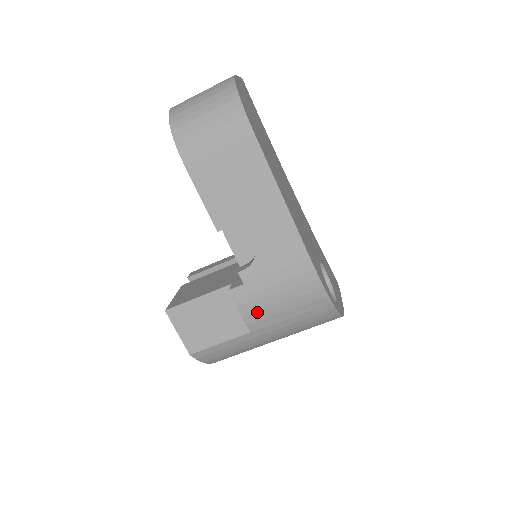
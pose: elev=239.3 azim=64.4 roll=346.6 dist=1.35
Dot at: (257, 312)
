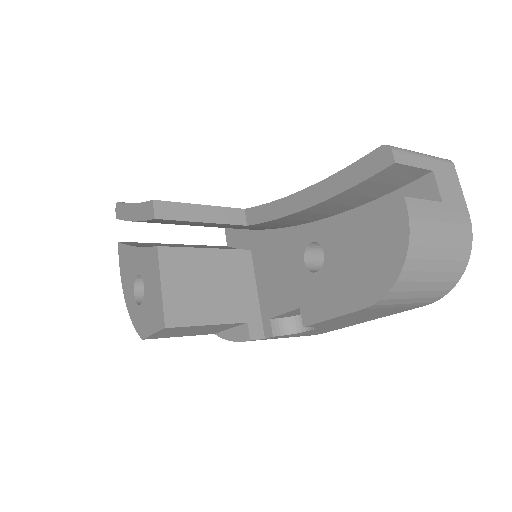
Dot at: occluded
